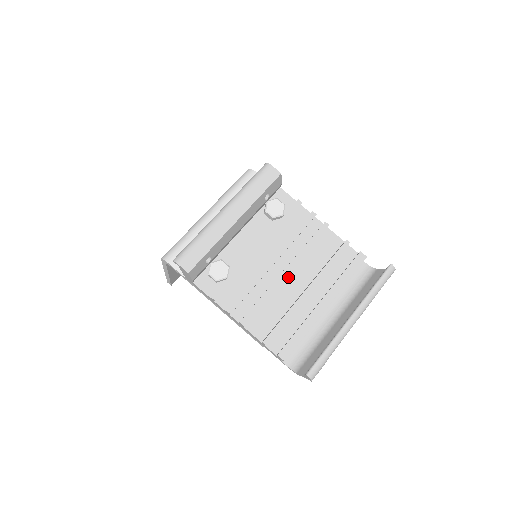
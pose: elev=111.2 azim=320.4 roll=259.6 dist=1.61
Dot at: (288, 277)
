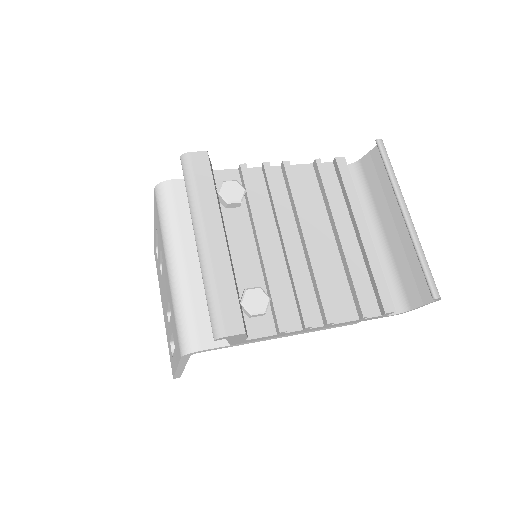
Dot at: occluded
